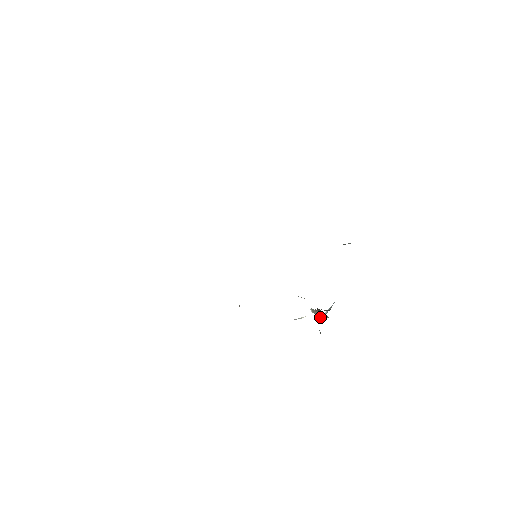
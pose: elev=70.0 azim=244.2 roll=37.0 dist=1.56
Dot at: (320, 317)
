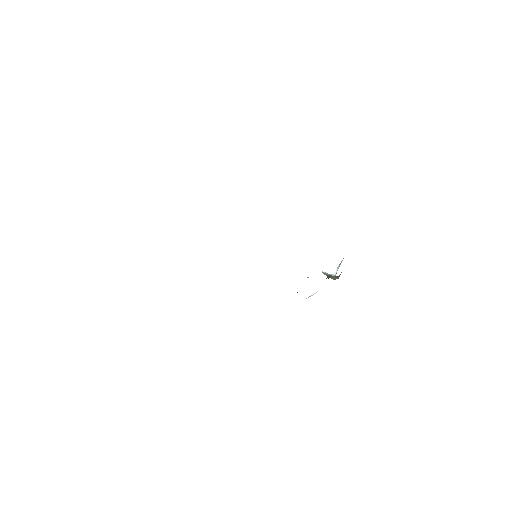
Dot at: occluded
